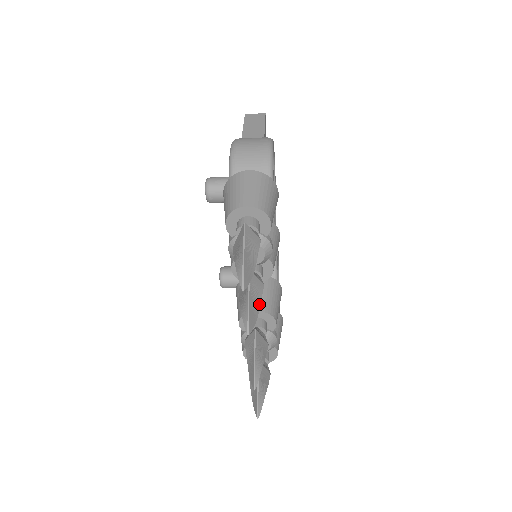
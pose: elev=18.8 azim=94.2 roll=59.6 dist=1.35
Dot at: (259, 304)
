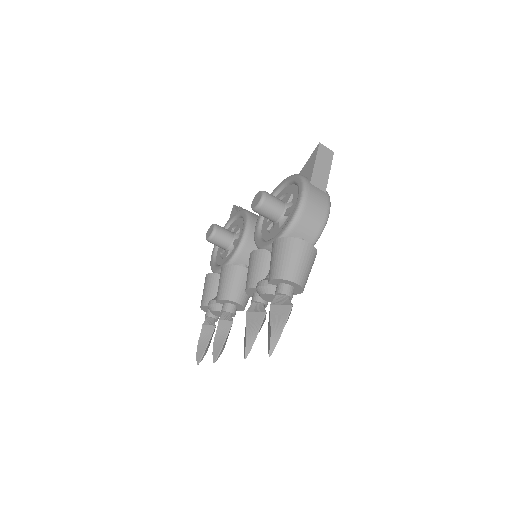
Dot at: occluded
